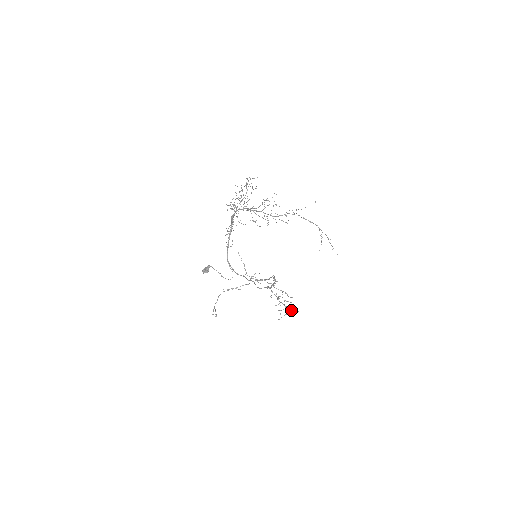
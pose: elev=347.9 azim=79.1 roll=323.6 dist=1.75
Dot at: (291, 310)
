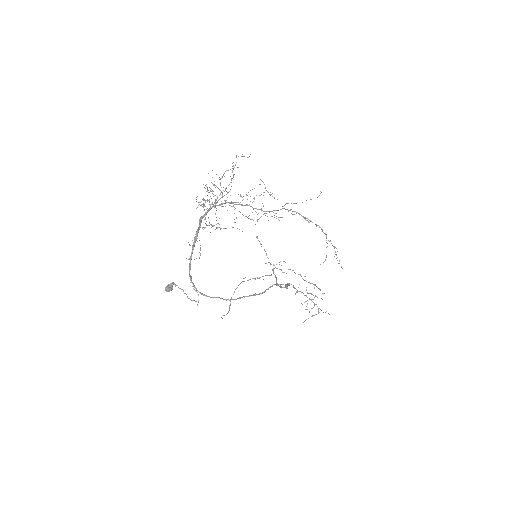
Dot at: (321, 310)
